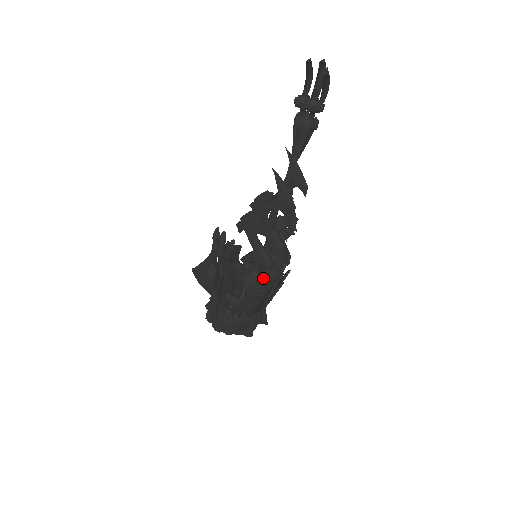
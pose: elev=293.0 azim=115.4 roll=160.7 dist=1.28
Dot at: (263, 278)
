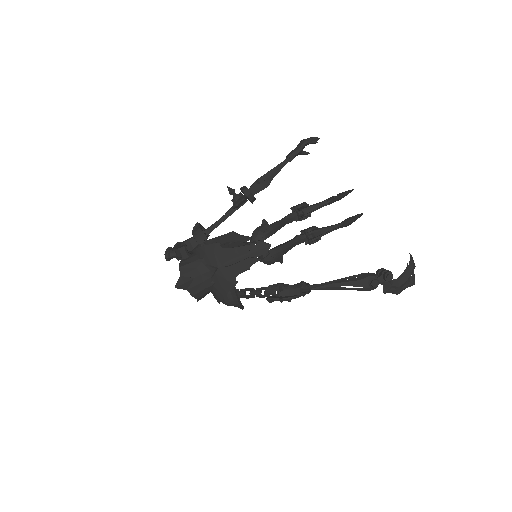
Dot at: occluded
